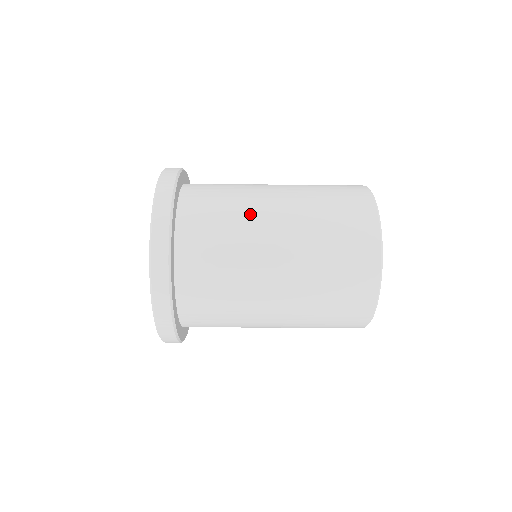
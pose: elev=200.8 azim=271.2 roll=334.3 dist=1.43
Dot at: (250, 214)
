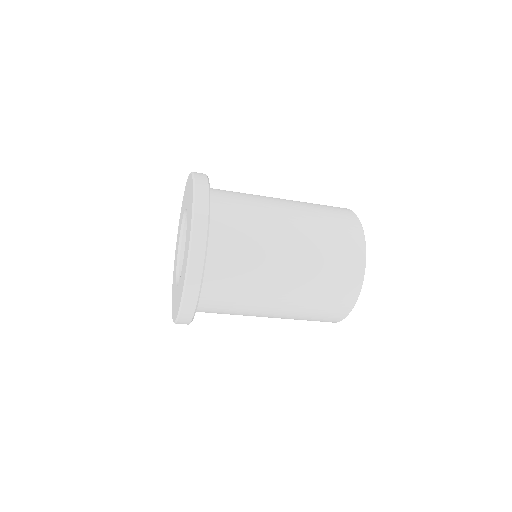
Dot at: (268, 251)
